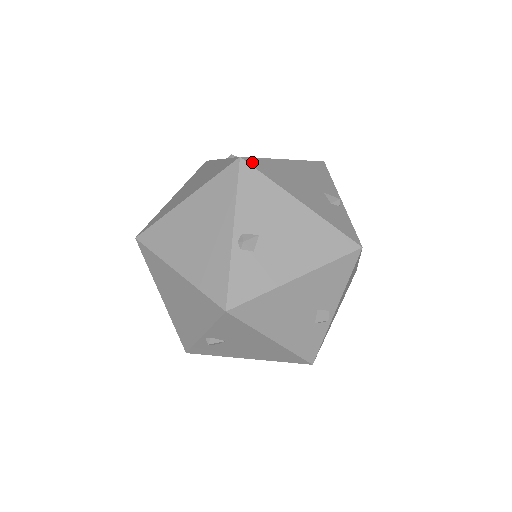
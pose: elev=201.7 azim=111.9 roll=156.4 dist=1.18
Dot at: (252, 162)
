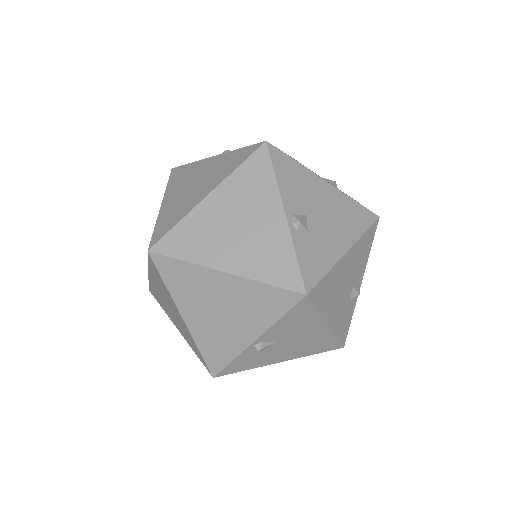
Dot at: occluded
